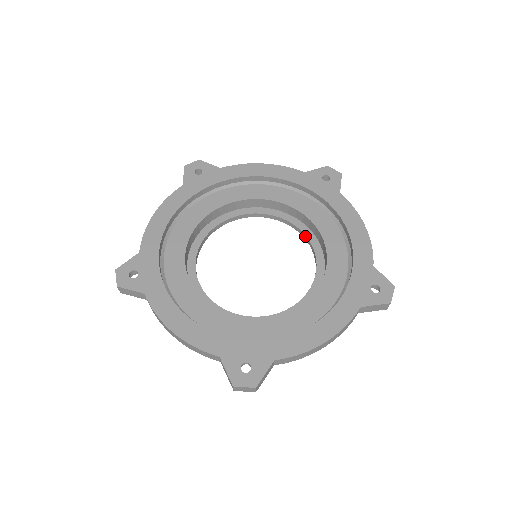
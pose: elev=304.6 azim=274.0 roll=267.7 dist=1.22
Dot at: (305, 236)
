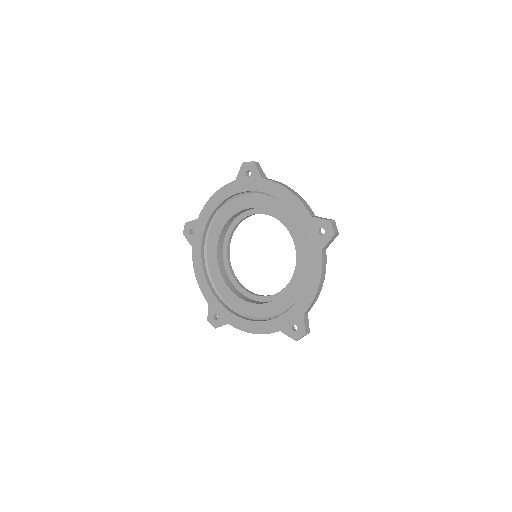
Dot at: occluded
